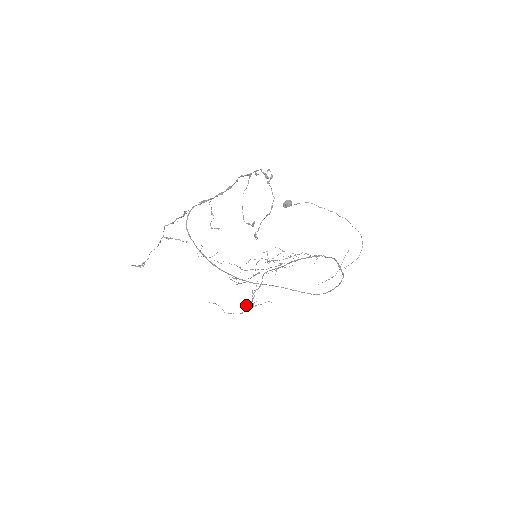
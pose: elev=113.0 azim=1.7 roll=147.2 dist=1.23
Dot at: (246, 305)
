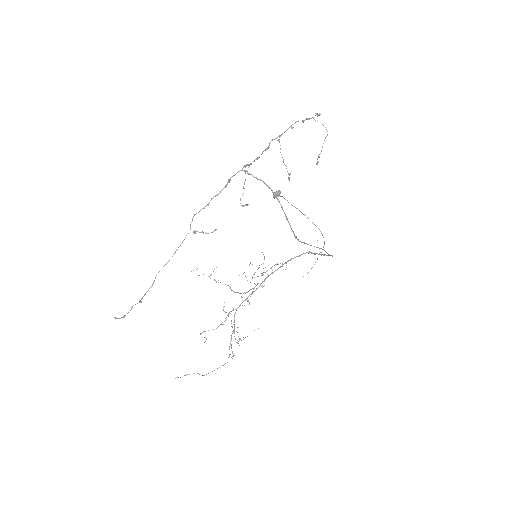
Dot at: occluded
